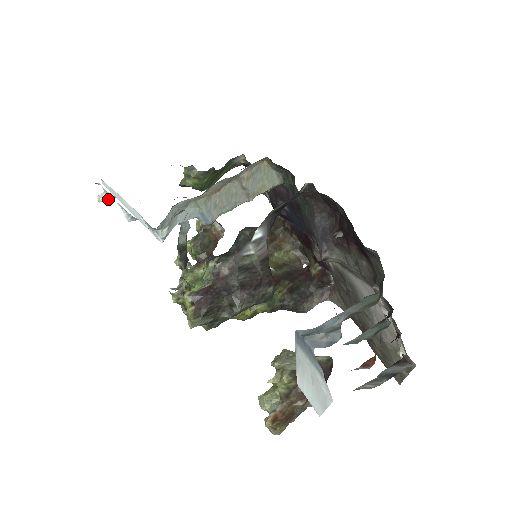
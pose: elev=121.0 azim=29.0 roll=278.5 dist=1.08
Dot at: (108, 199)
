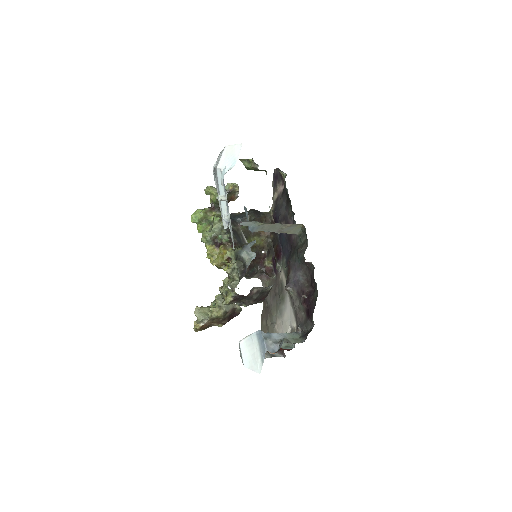
Dot at: occluded
